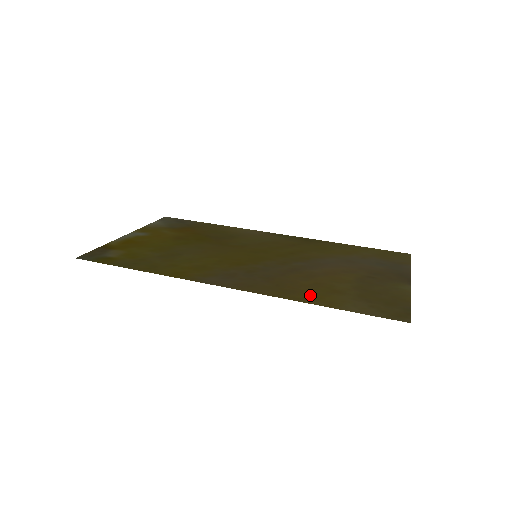
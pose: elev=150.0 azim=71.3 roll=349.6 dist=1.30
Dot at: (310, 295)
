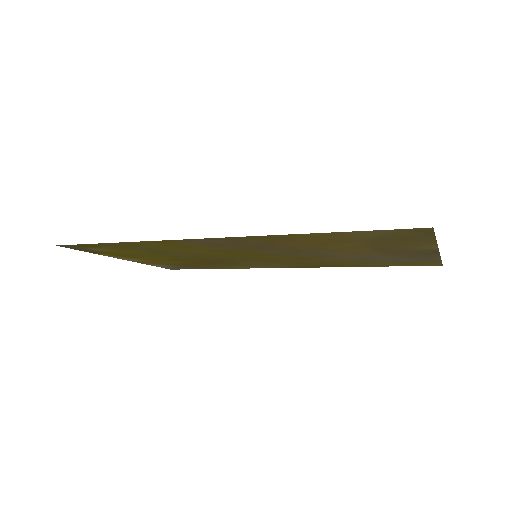
Dot at: (308, 238)
